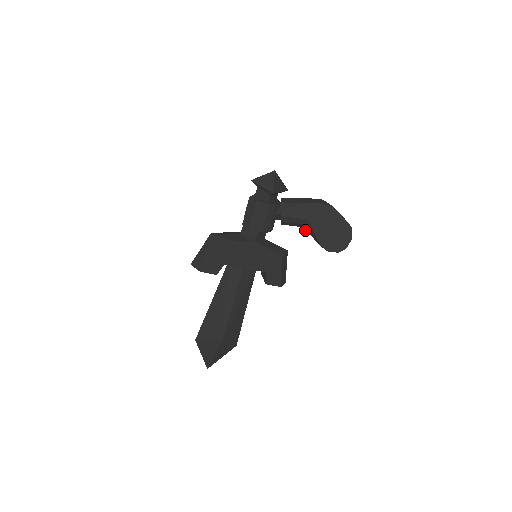
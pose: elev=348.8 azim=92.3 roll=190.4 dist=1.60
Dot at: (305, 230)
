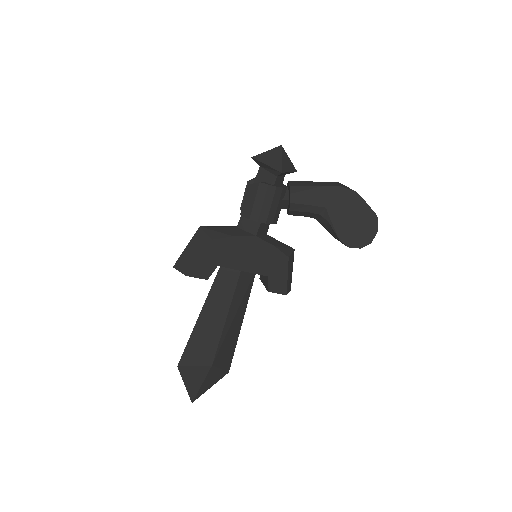
Dot at: (319, 221)
